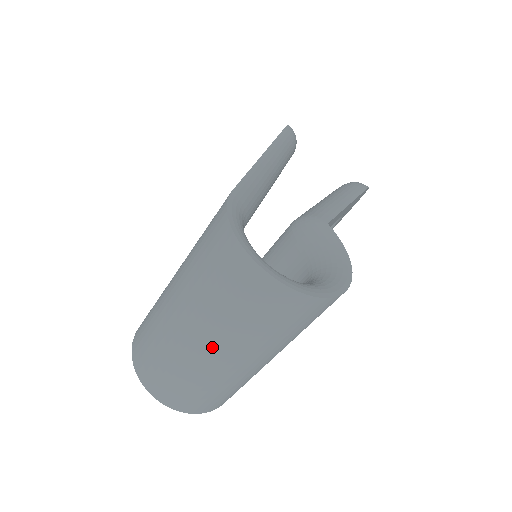
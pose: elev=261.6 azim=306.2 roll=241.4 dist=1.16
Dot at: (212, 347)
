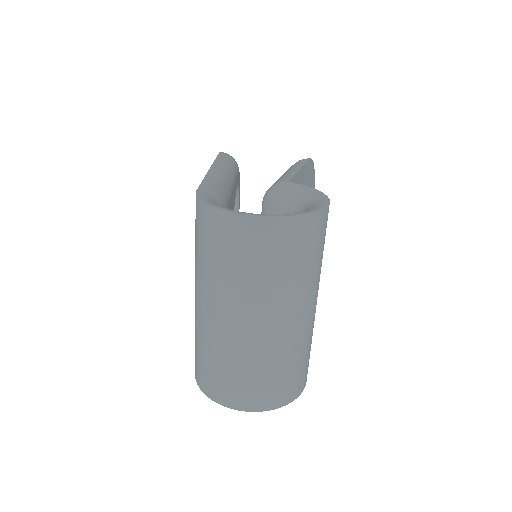
Dot at: (255, 319)
